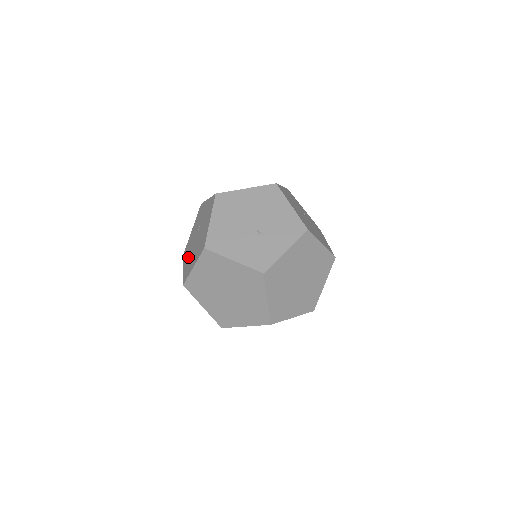
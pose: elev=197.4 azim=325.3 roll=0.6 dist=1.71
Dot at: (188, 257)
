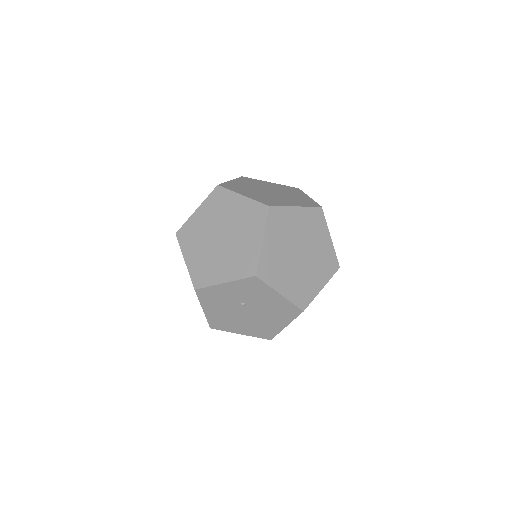
Dot at: occluded
